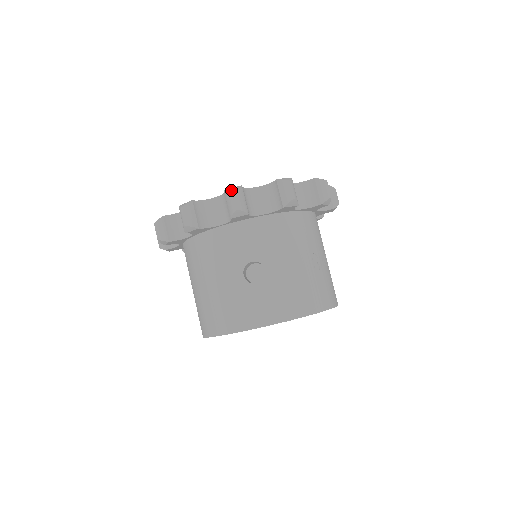
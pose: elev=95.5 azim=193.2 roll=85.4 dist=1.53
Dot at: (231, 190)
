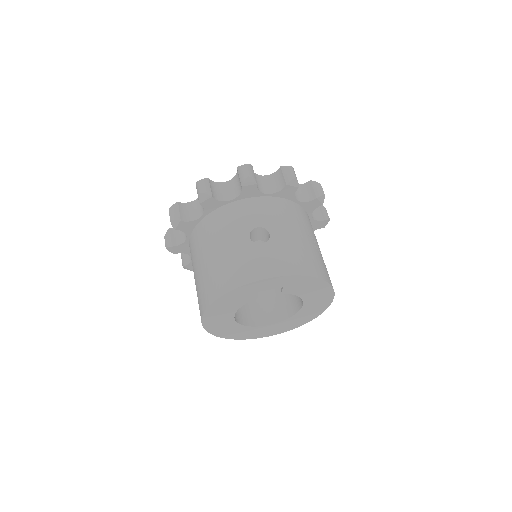
Dot at: (244, 164)
